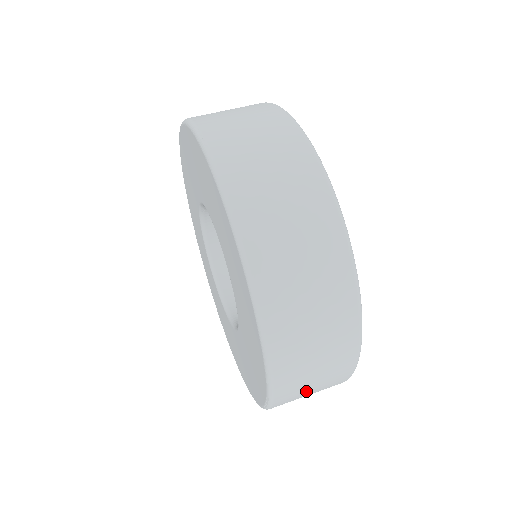
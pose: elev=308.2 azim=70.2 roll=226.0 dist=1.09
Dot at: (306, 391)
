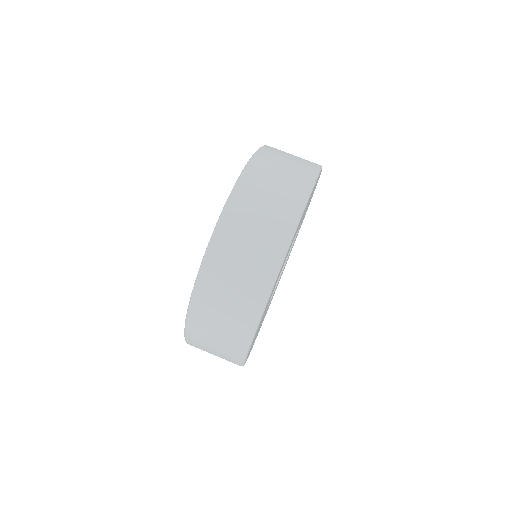
Dot at: (212, 335)
